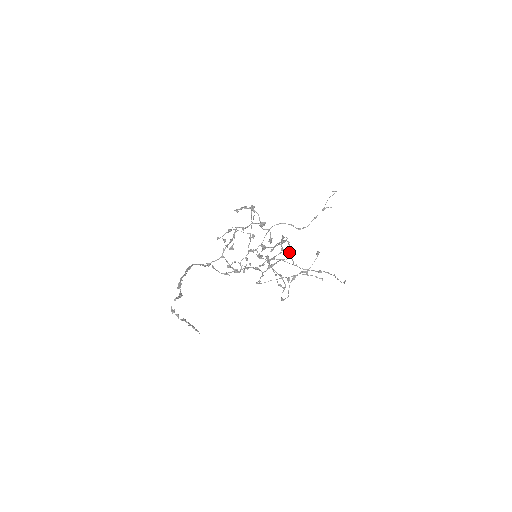
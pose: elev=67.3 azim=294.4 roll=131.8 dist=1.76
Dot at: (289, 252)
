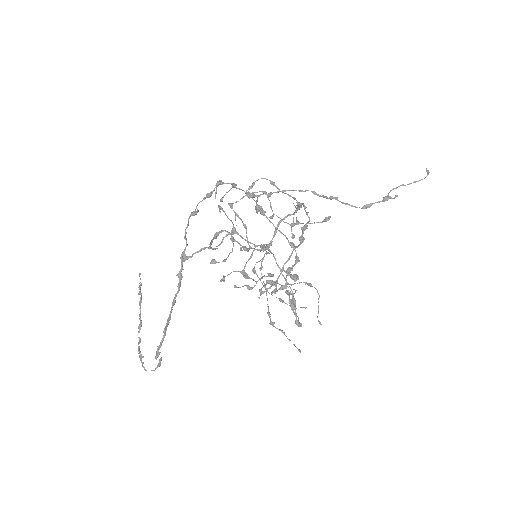
Dot at: (298, 205)
